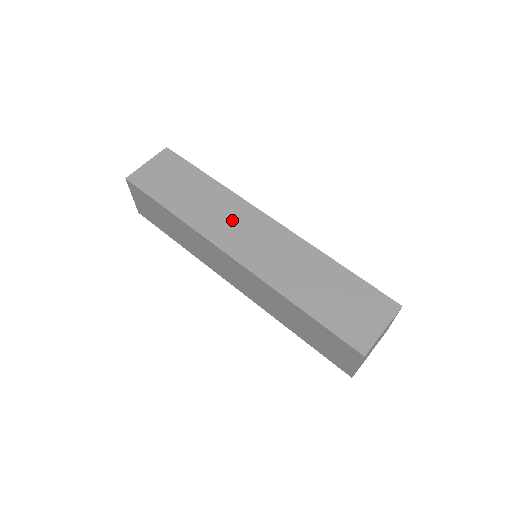
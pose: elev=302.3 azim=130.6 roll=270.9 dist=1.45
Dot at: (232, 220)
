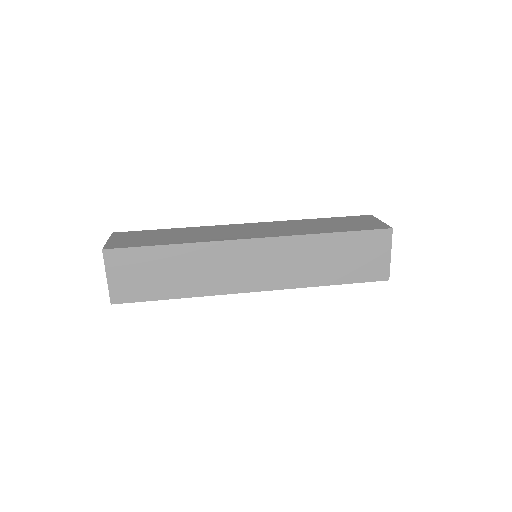
Dot at: (225, 231)
